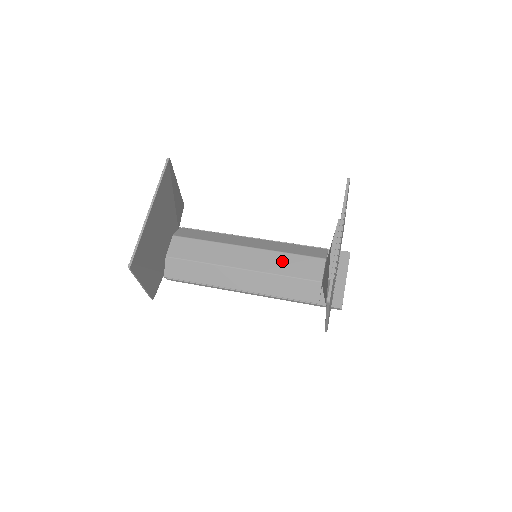
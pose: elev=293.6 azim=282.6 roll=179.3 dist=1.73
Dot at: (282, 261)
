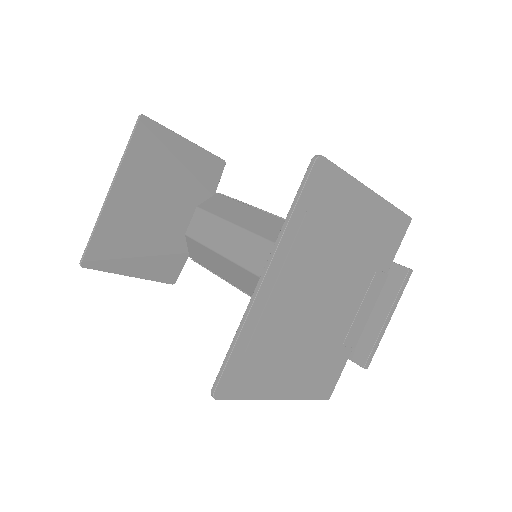
Dot at: occluded
